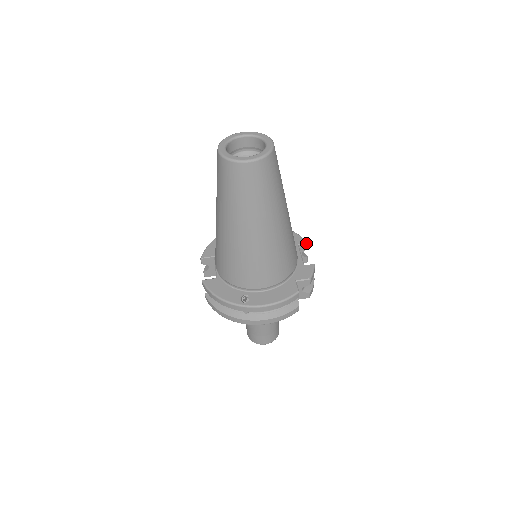
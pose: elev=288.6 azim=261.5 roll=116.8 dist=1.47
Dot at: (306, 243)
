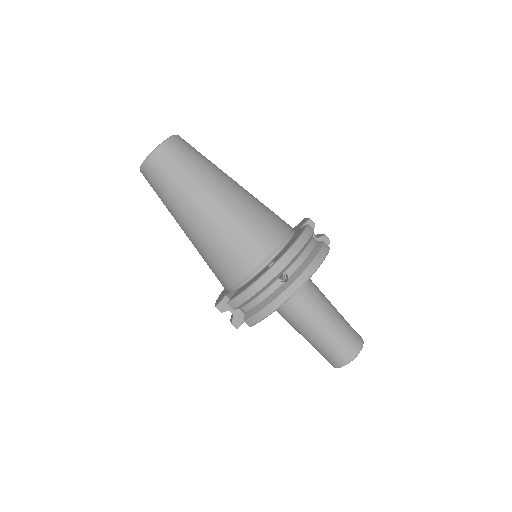
Dot at: occluded
